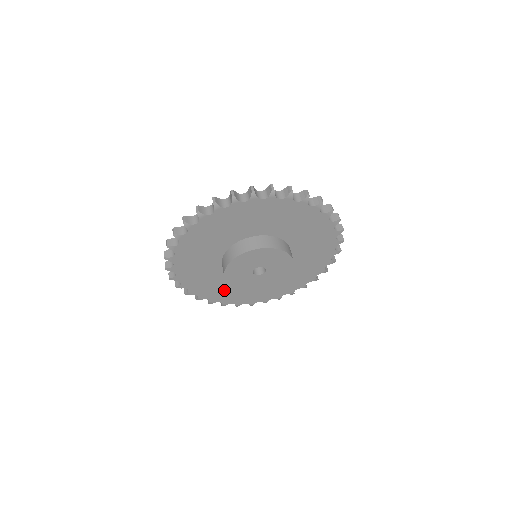
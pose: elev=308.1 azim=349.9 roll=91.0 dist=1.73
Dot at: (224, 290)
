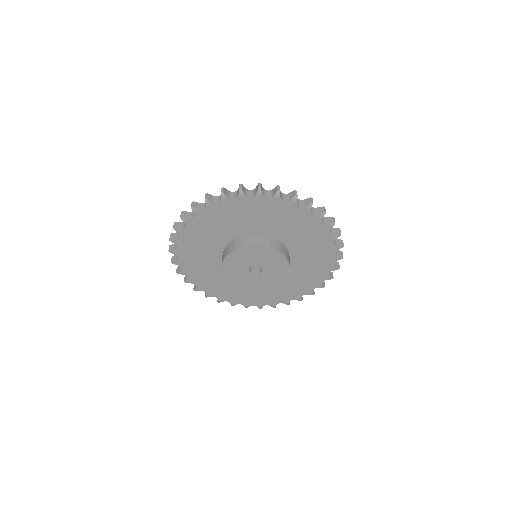
Dot at: (221, 285)
